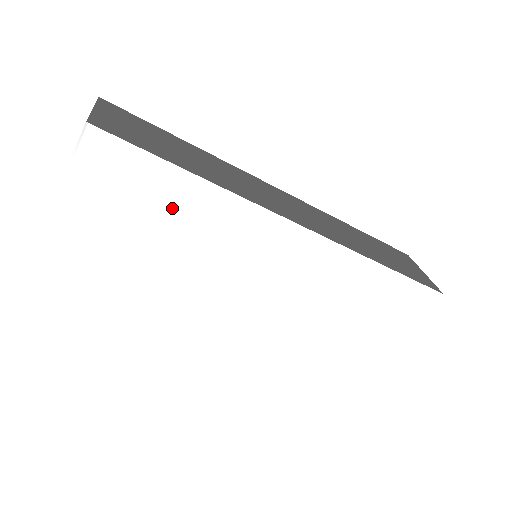
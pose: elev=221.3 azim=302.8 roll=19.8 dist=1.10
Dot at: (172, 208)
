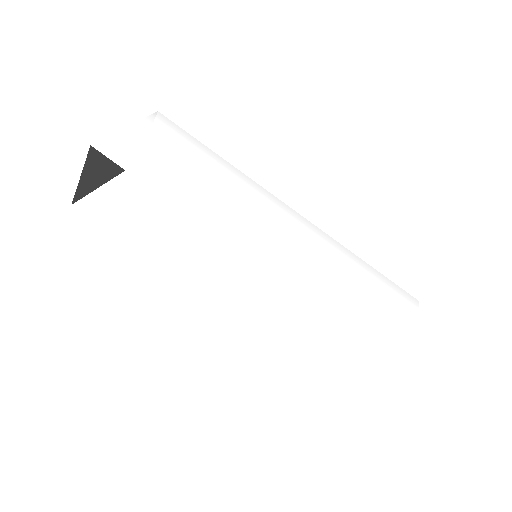
Dot at: (203, 164)
